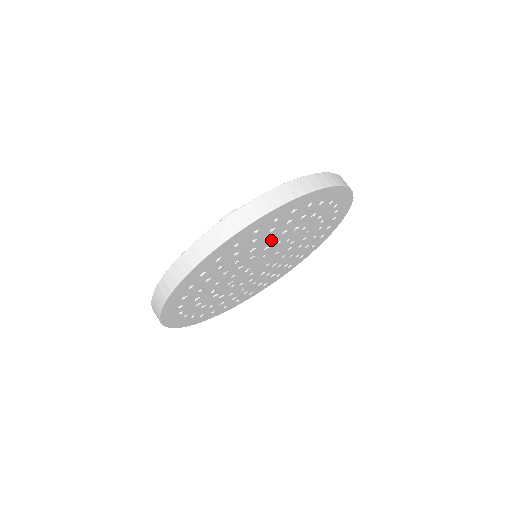
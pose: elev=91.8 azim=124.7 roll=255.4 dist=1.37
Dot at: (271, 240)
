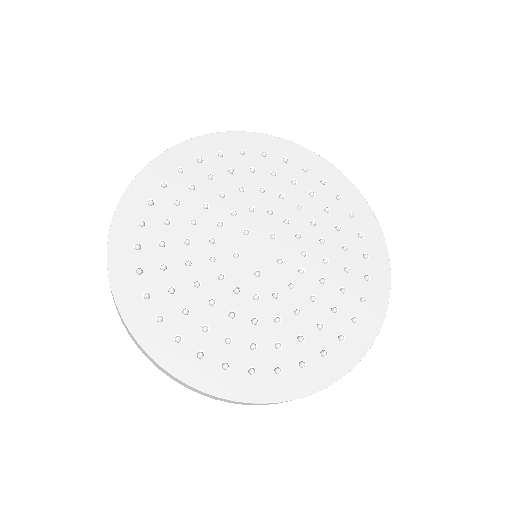
Dot at: (229, 199)
